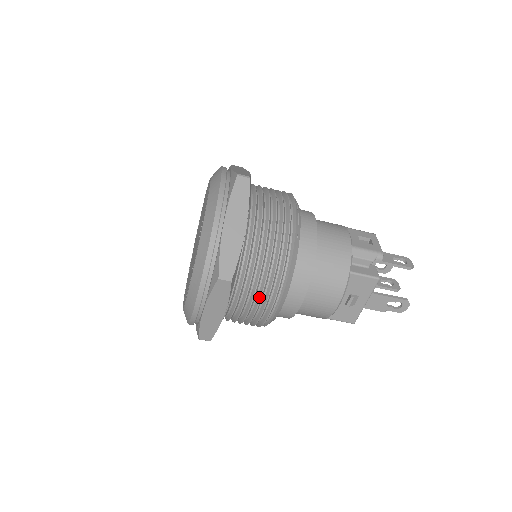
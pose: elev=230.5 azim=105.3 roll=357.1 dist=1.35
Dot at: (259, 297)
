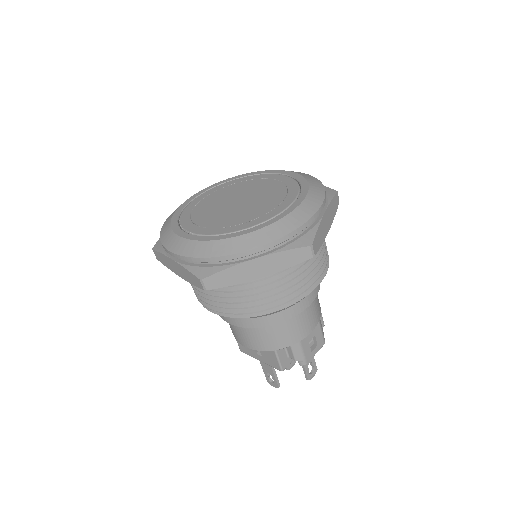
Dot at: (211, 298)
